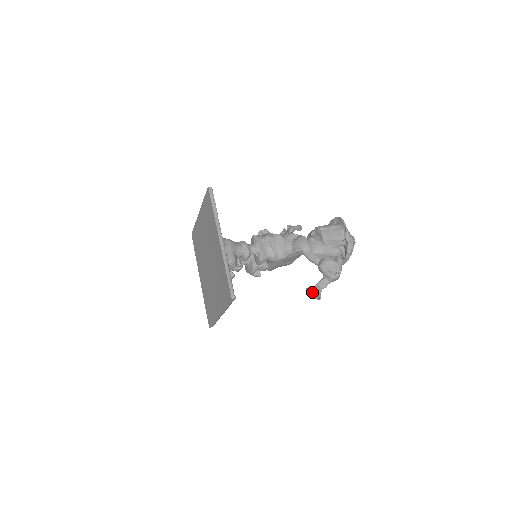
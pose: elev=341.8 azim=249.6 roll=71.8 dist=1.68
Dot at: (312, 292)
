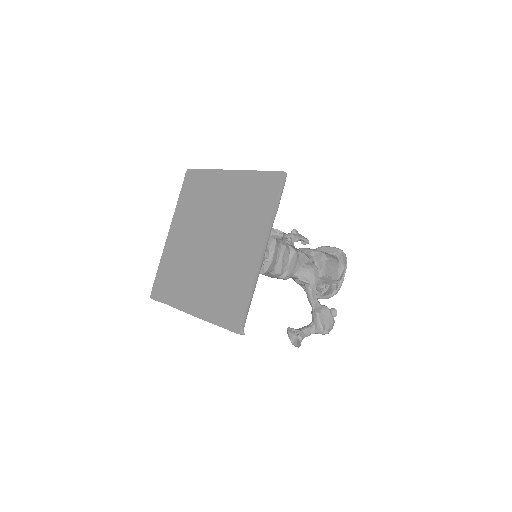
Dot at: (293, 334)
